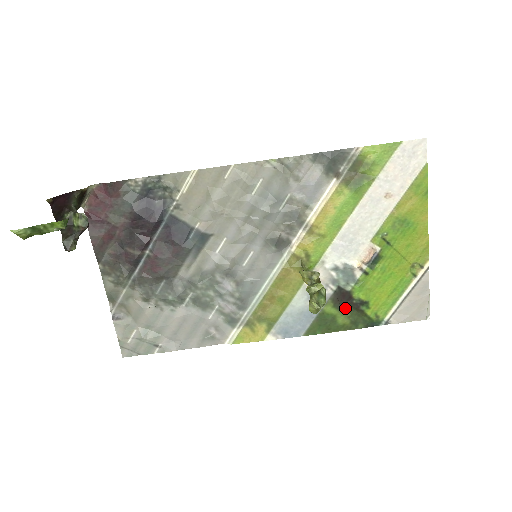
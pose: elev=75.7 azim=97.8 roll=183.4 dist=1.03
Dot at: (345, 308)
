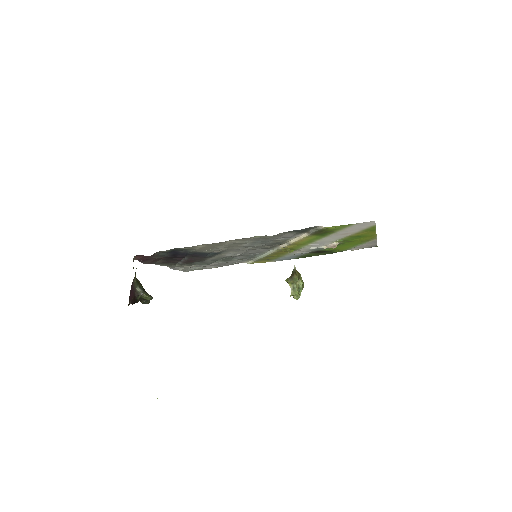
Dot at: (319, 253)
